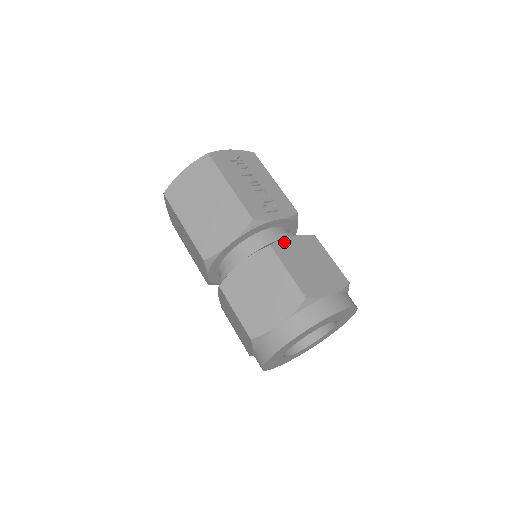
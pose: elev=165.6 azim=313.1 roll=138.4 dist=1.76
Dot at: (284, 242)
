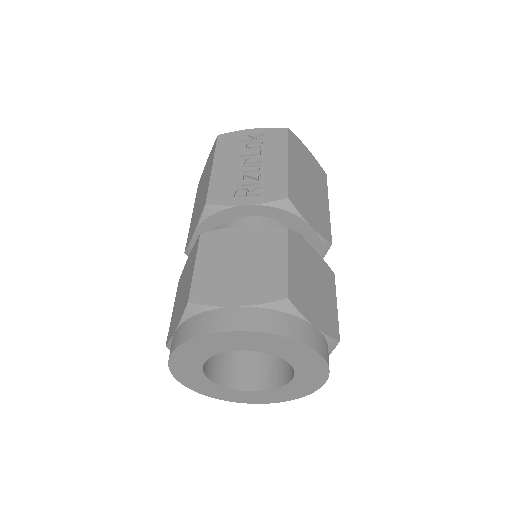
Dot at: (225, 232)
